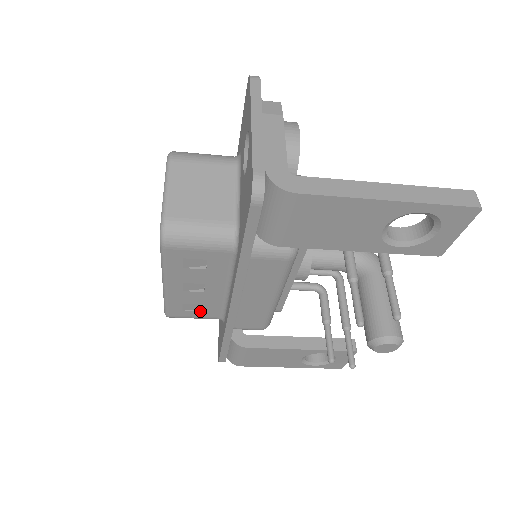
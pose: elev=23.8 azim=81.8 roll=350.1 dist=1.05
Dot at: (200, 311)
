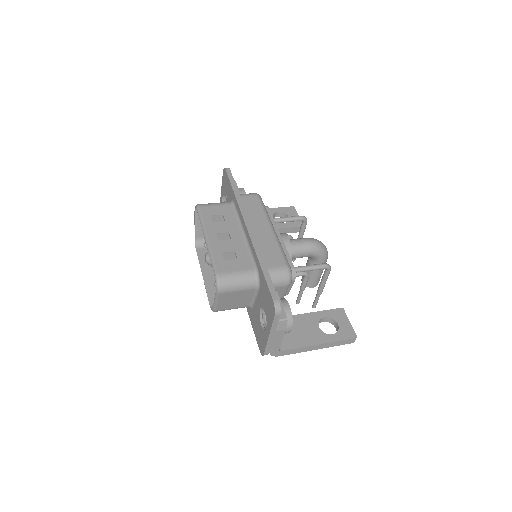
Dot at: occluded
